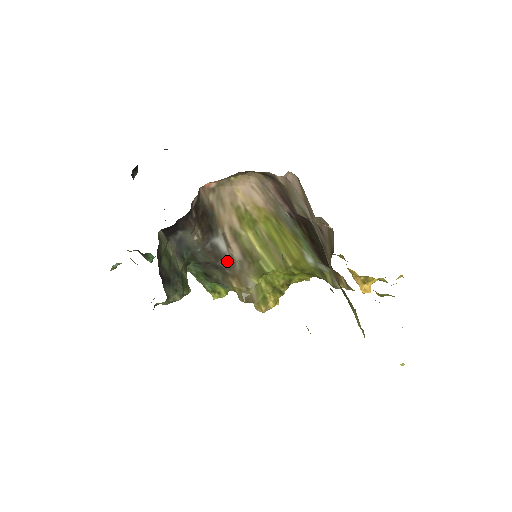
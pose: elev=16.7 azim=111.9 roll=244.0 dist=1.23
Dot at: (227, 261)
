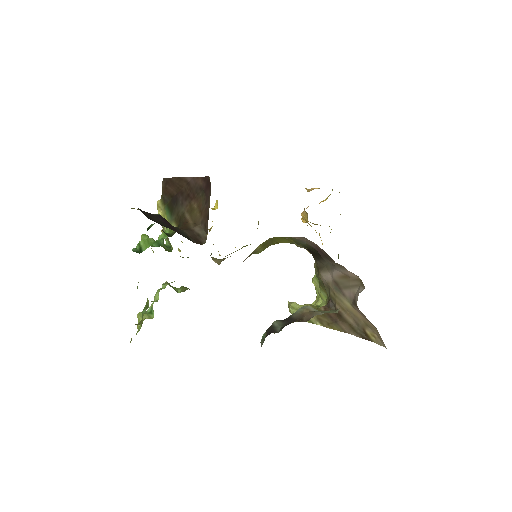
Dot at: occluded
